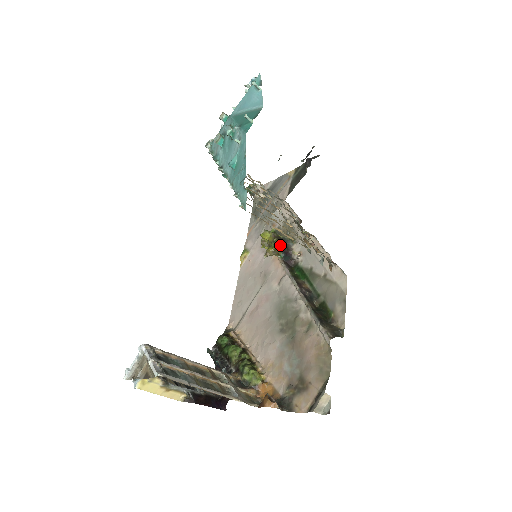
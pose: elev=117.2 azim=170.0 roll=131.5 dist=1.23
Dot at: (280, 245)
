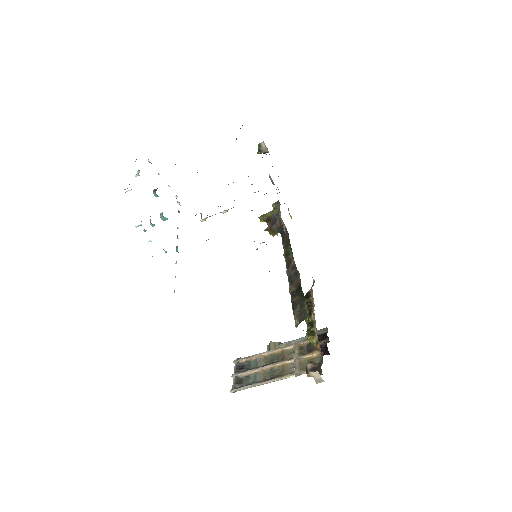
Dot at: (270, 228)
